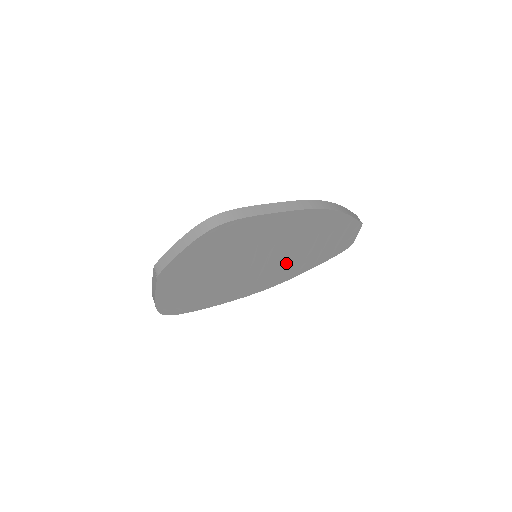
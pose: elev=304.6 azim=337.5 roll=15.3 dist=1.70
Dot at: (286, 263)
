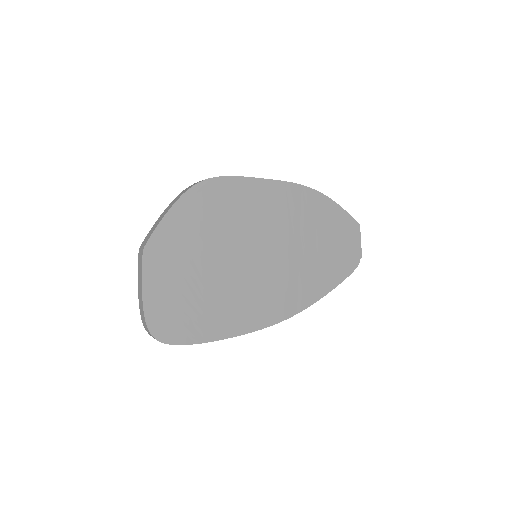
Dot at: (294, 272)
